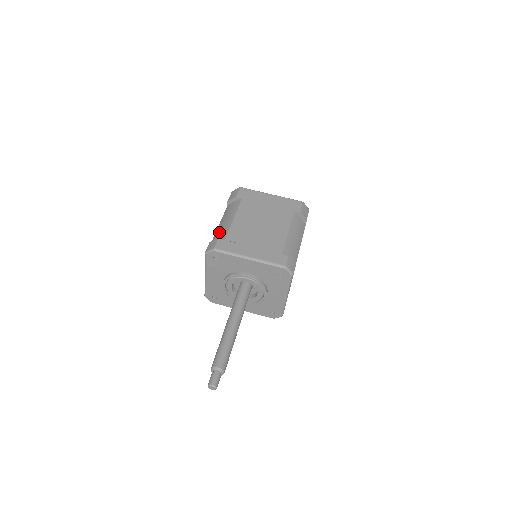
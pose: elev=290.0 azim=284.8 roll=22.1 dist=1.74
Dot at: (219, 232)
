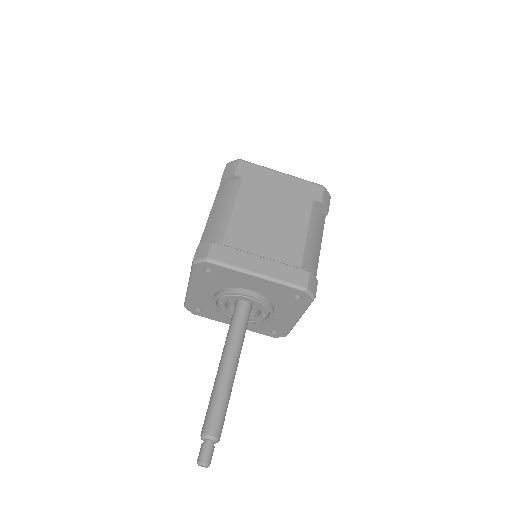
Dot at: (211, 228)
